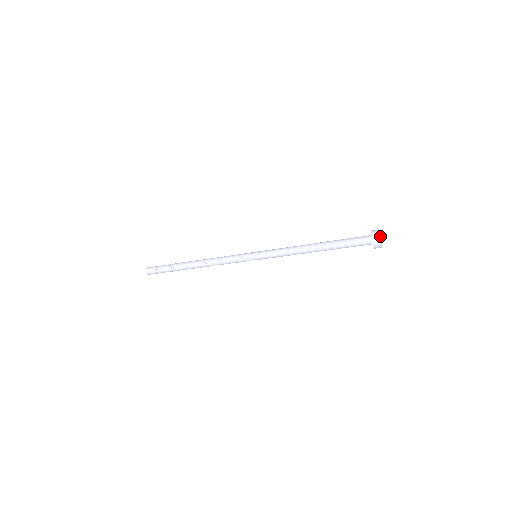
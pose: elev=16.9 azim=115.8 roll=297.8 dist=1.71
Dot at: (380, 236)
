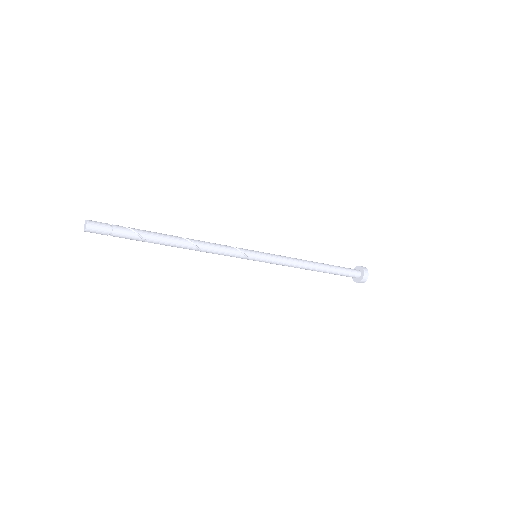
Dot at: occluded
